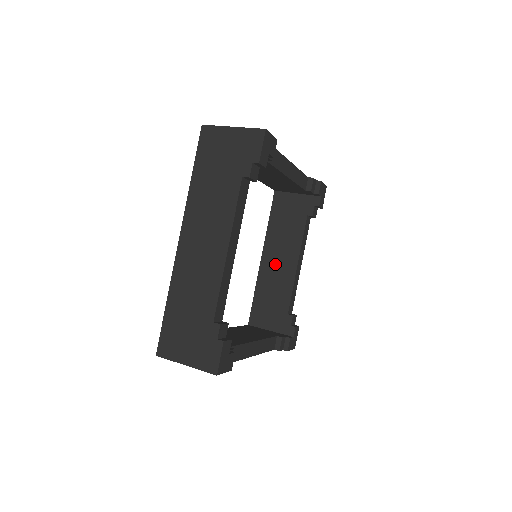
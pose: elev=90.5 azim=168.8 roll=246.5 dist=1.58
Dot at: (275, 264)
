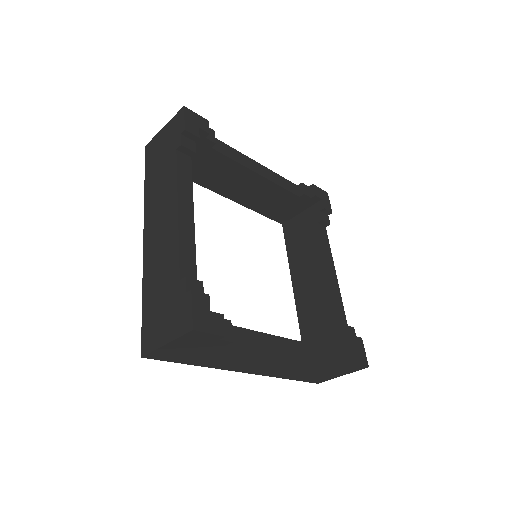
Dot at: (307, 286)
